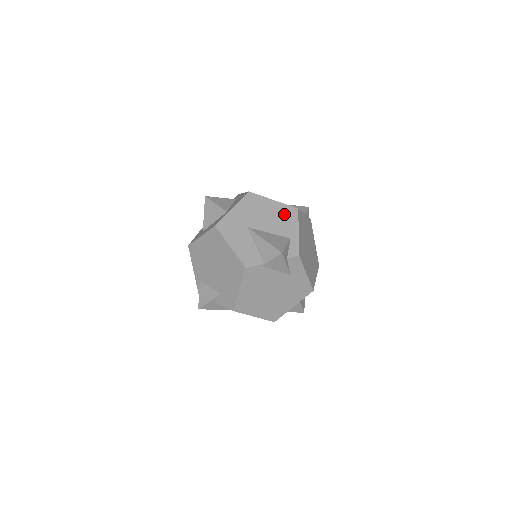
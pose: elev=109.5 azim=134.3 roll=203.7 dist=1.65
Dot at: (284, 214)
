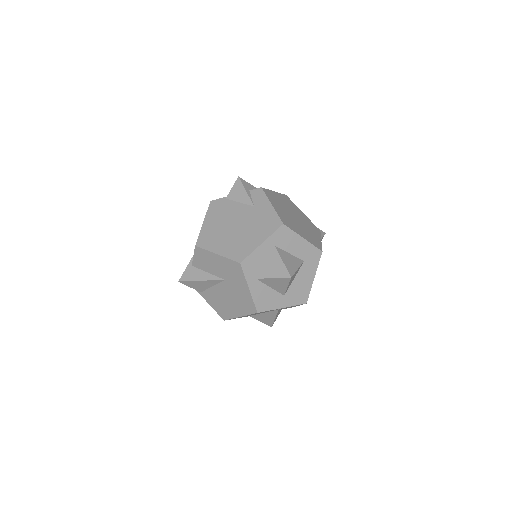
Dot at: occluded
